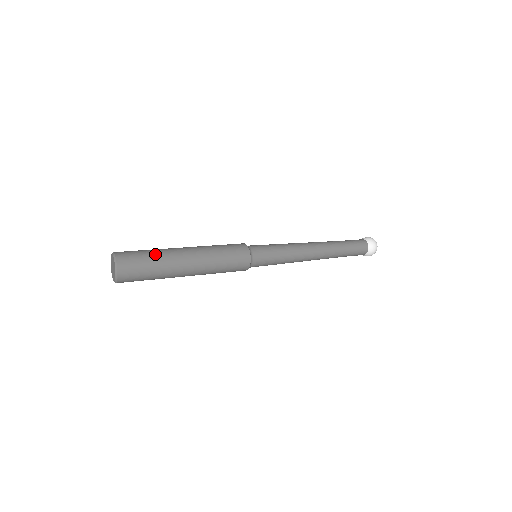
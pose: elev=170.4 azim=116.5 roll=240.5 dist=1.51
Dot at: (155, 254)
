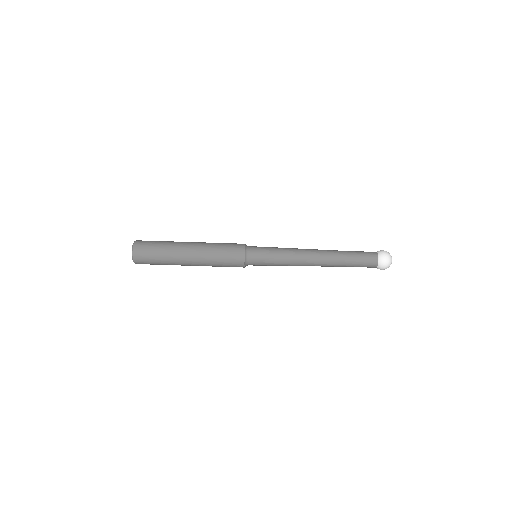
Dot at: (163, 262)
